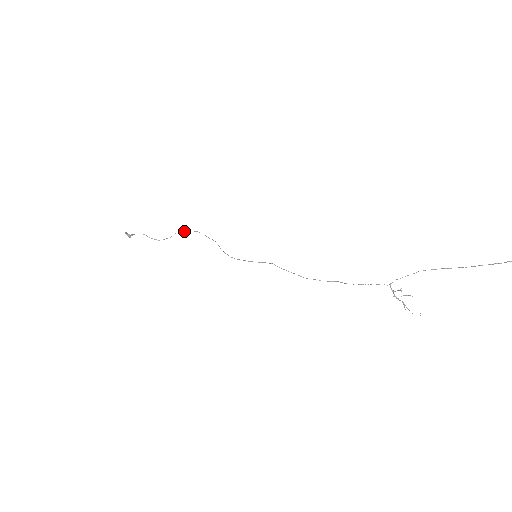
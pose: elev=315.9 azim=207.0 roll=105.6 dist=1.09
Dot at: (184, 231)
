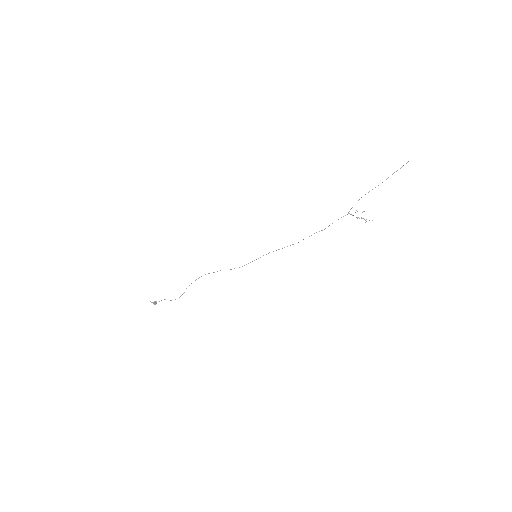
Dot at: occluded
